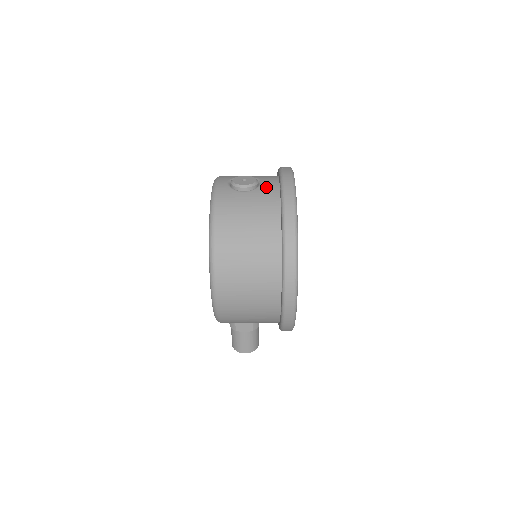
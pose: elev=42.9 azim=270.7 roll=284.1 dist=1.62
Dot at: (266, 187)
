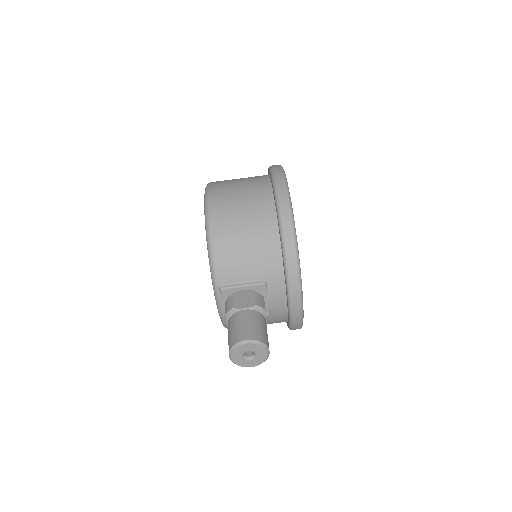
Dot at: occluded
